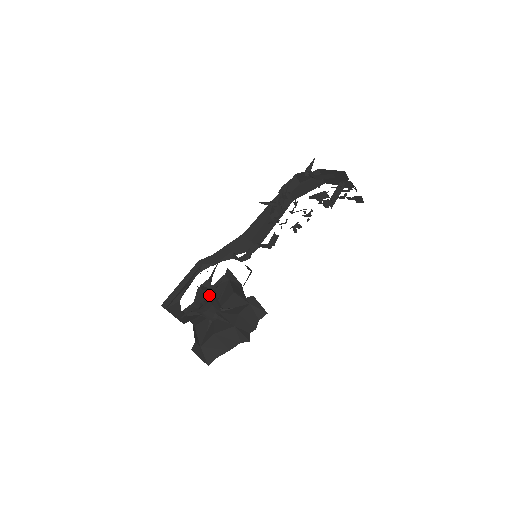
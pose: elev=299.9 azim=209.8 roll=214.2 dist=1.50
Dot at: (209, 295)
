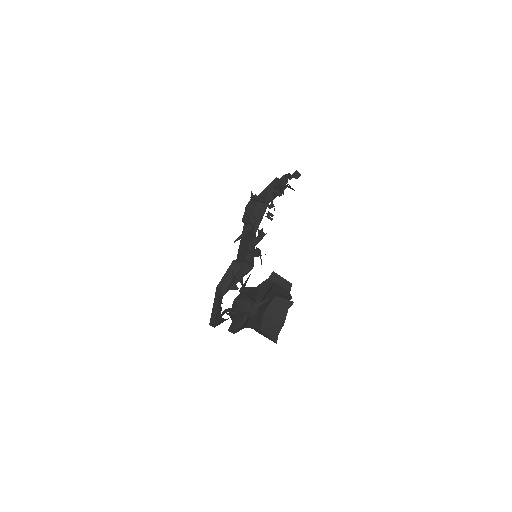
Dot at: occluded
